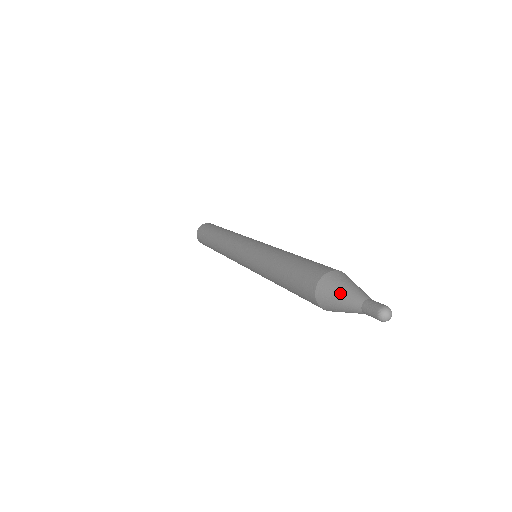
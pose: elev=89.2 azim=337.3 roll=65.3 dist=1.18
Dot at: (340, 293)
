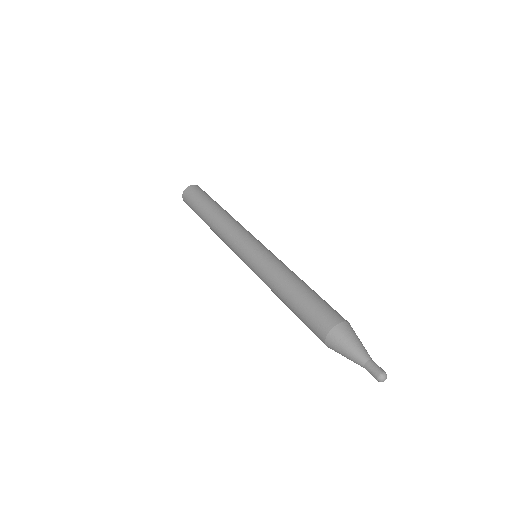
Dot at: (349, 347)
